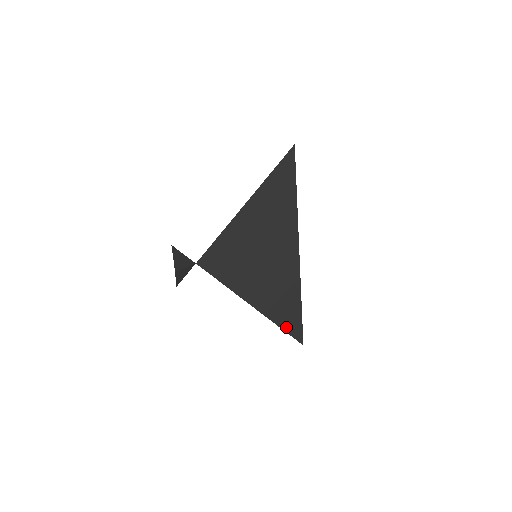
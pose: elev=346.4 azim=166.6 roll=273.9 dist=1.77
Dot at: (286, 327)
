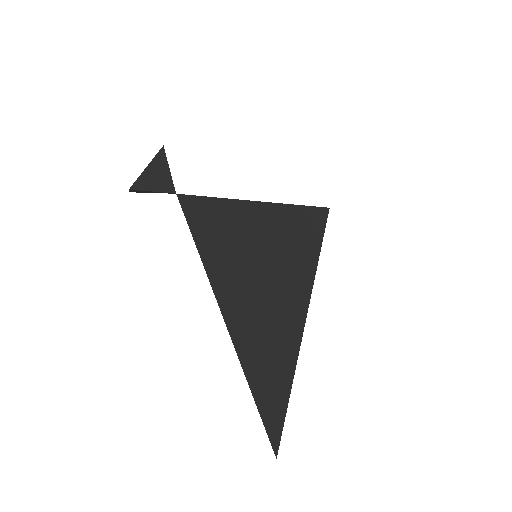
Dot at: (258, 393)
